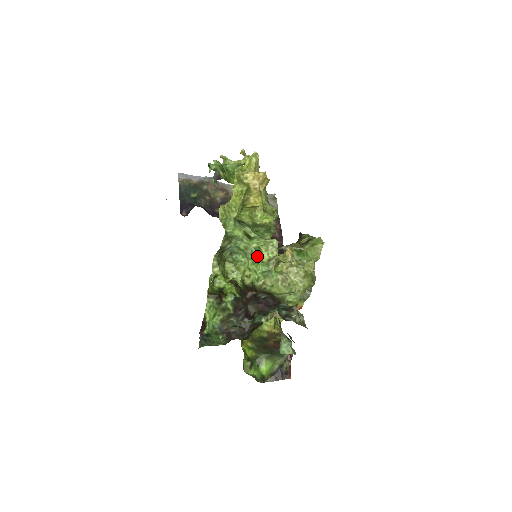
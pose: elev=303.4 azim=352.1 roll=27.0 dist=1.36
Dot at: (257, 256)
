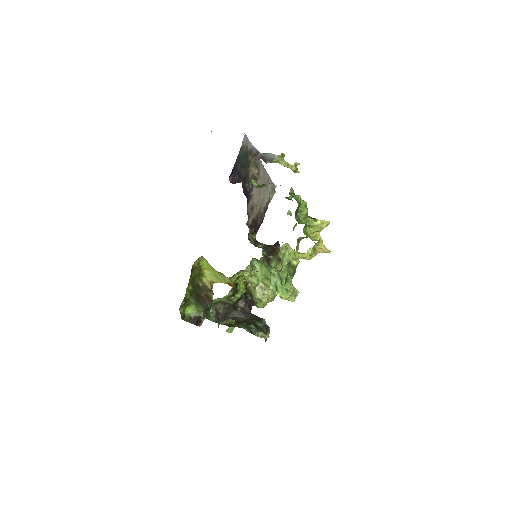
Dot at: (280, 291)
